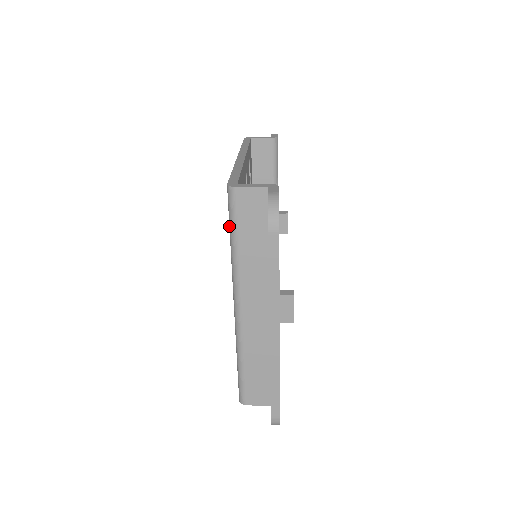
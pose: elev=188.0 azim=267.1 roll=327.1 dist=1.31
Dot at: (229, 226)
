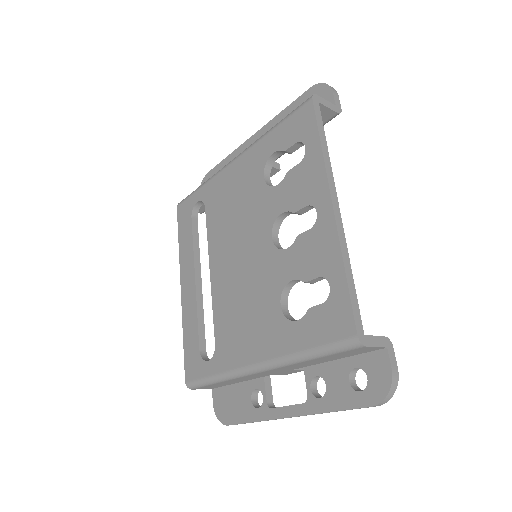
Dot at: (320, 347)
